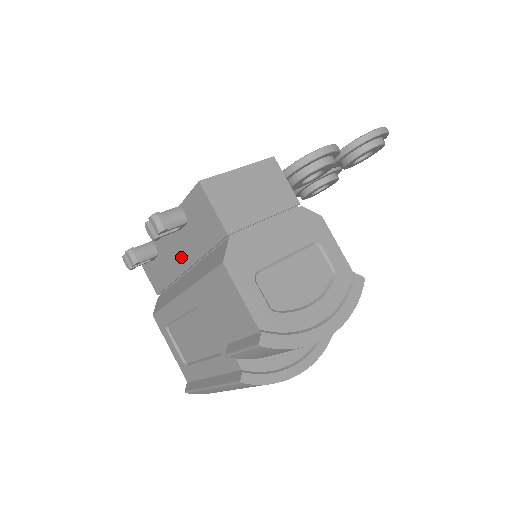
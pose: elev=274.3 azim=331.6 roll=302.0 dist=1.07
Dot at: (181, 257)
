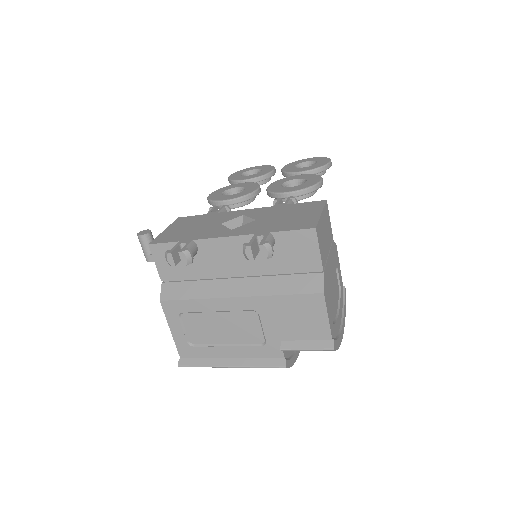
Dot at: (238, 265)
